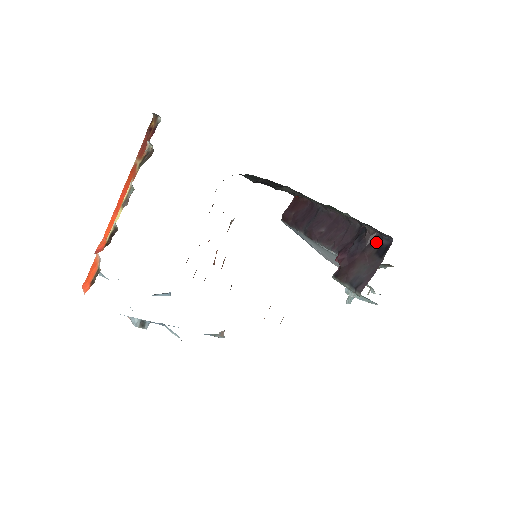
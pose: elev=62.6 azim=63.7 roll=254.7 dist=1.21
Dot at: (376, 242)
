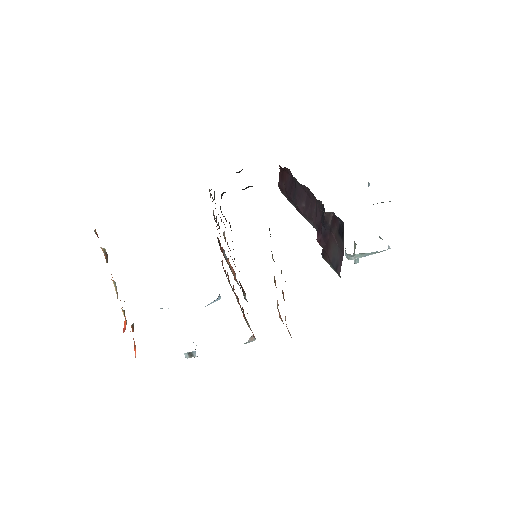
Dot at: (335, 222)
